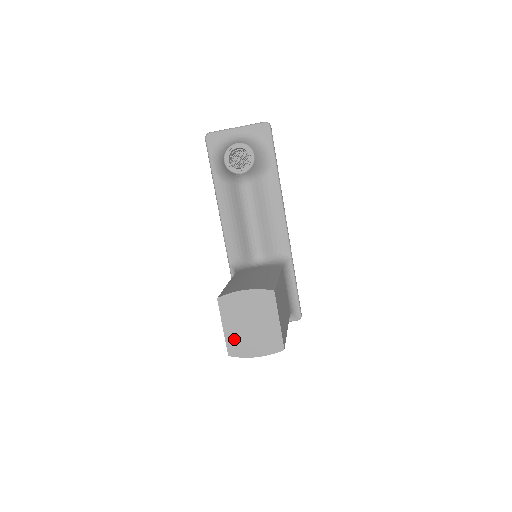
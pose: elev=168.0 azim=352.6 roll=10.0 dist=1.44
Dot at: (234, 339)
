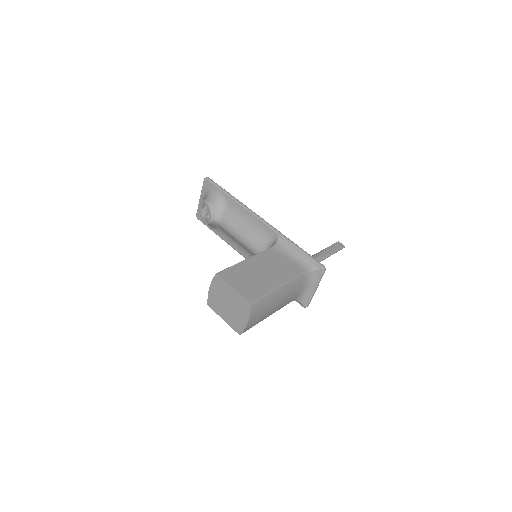
Dot at: (232, 322)
